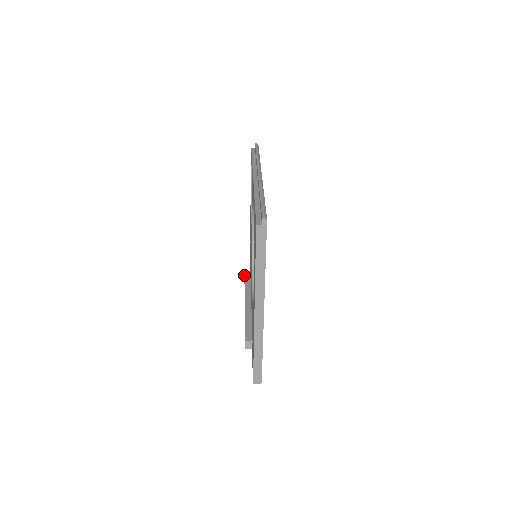
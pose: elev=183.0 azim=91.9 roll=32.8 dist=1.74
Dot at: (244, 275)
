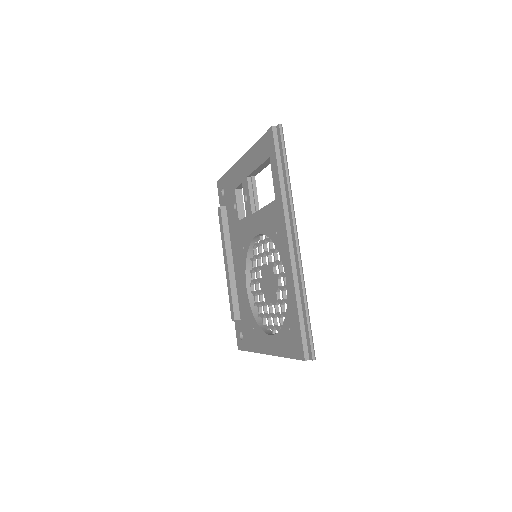
Dot at: (220, 212)
